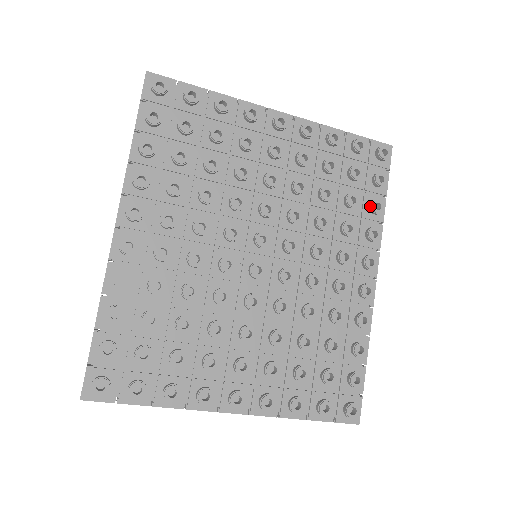
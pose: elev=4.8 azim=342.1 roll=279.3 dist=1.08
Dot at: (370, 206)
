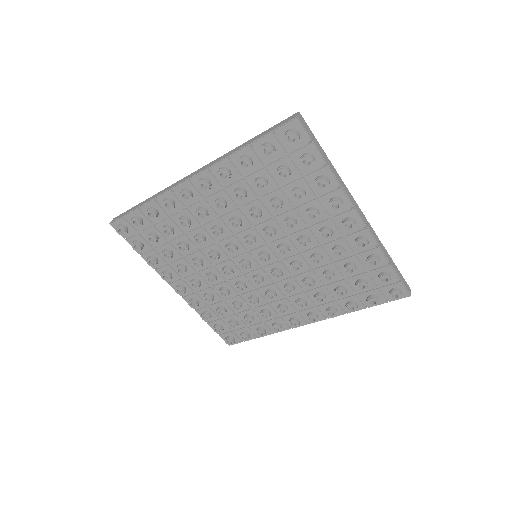
Dot at: (348, 303)
